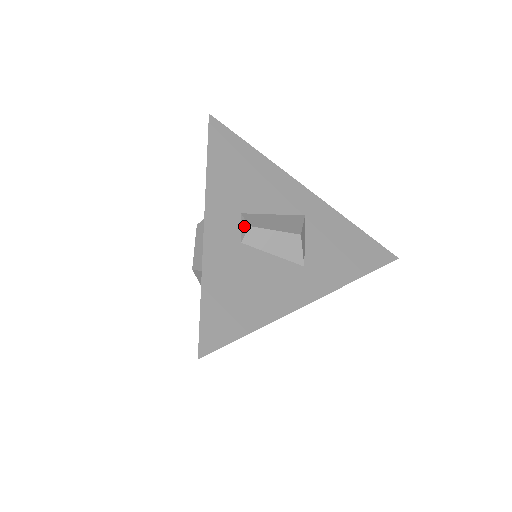
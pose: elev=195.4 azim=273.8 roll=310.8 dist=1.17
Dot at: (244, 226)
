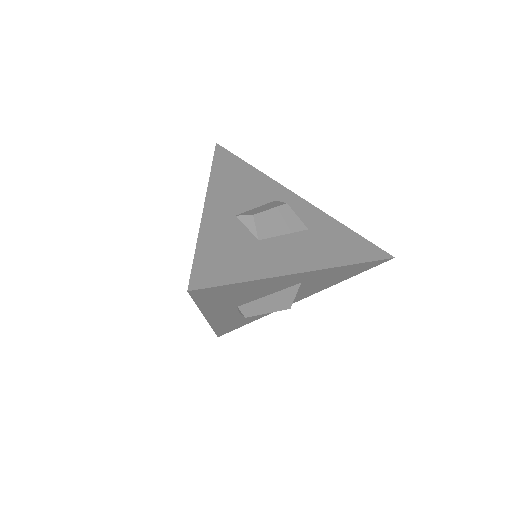
Dot at: (241, 313)
